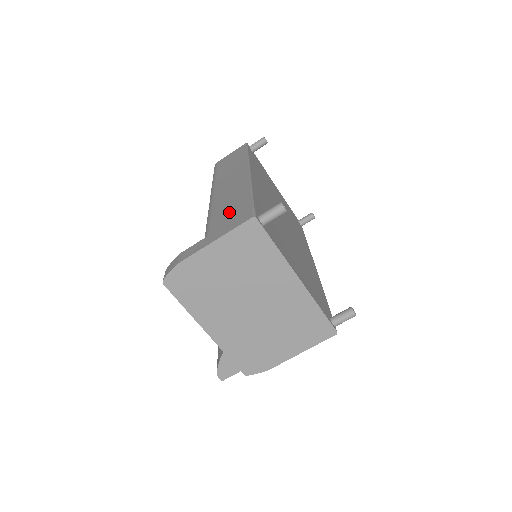
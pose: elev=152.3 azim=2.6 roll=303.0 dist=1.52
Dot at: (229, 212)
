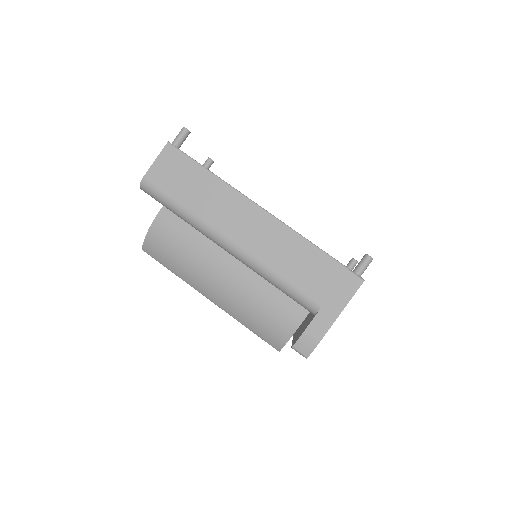
Dot at: (316, 276)
